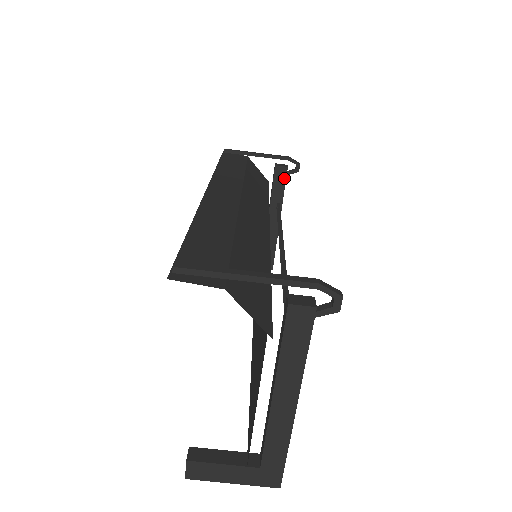
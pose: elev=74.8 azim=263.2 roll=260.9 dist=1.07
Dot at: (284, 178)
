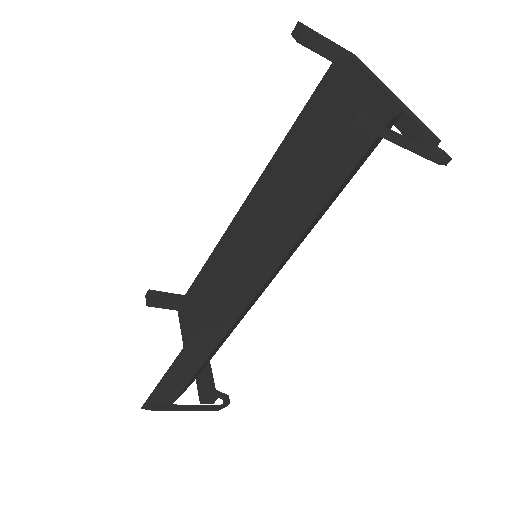
Dot at: occluded
